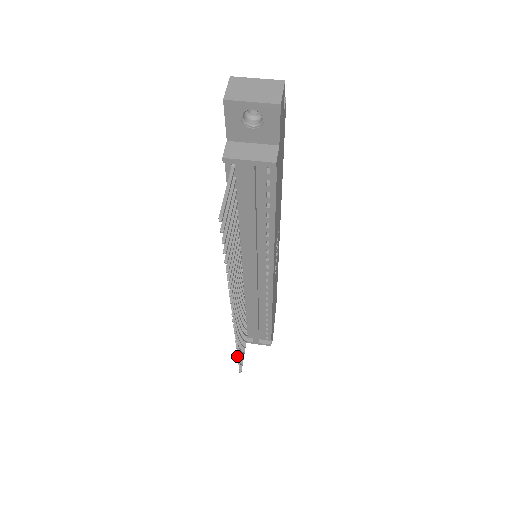
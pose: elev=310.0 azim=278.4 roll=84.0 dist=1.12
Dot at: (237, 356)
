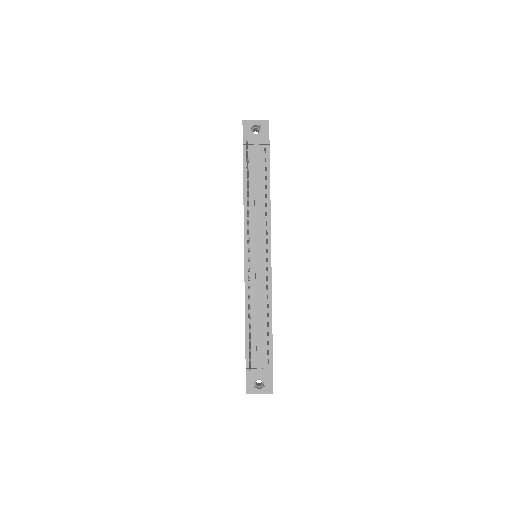
Dot at: (249, 329)
